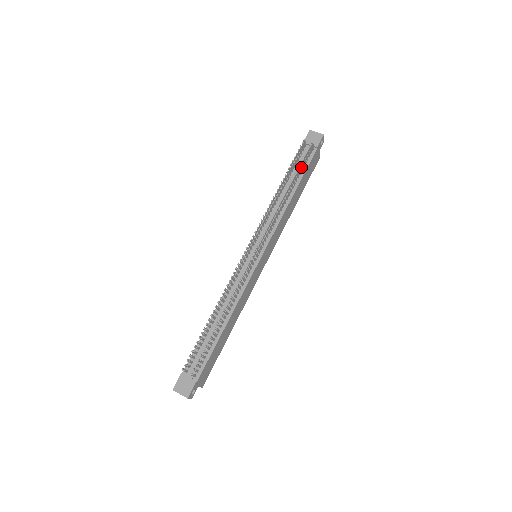
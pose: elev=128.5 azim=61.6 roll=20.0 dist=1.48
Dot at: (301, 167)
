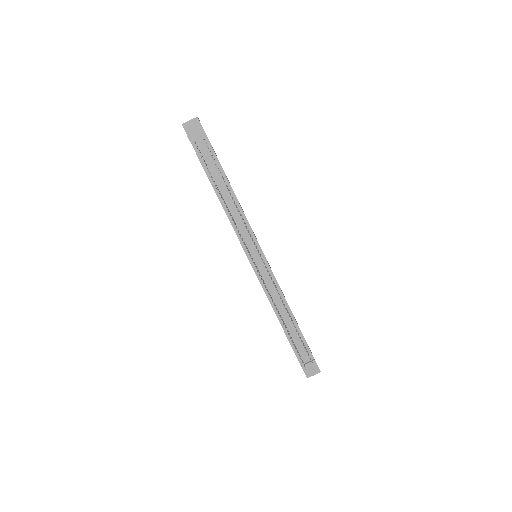
Dot at: occluded
